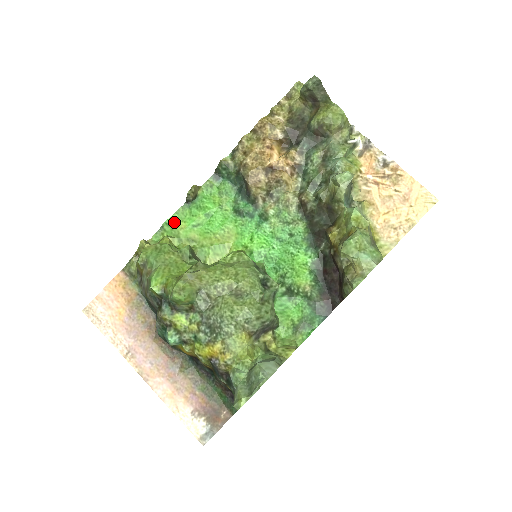
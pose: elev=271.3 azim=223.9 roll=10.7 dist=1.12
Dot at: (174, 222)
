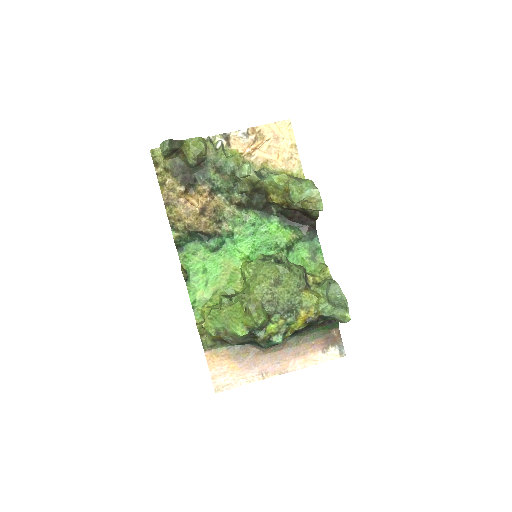
Dot at: (195, 297)
